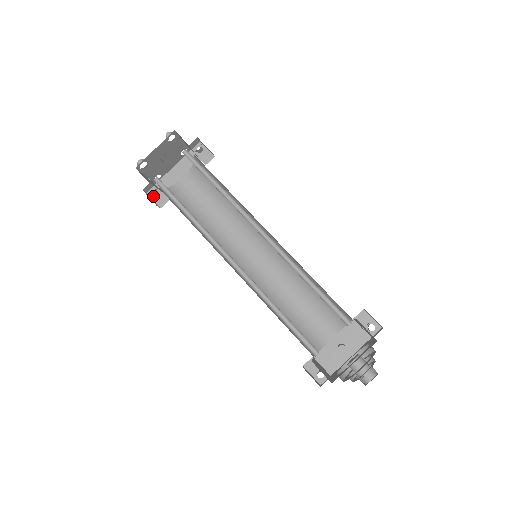
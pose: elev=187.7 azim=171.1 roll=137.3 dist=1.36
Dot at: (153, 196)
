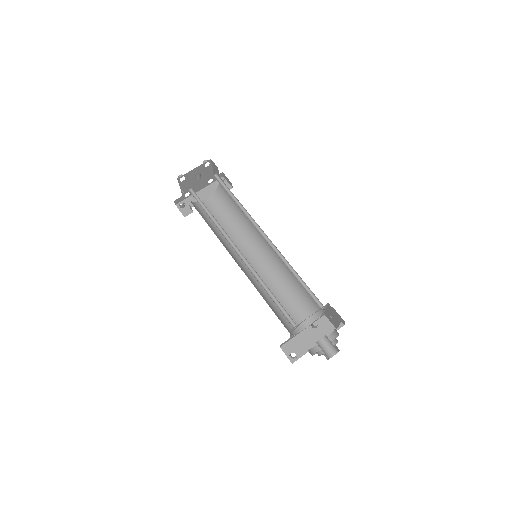
Dot at: (180, 208)
